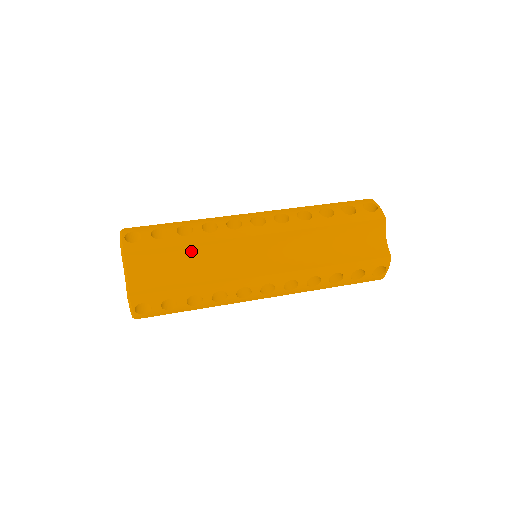
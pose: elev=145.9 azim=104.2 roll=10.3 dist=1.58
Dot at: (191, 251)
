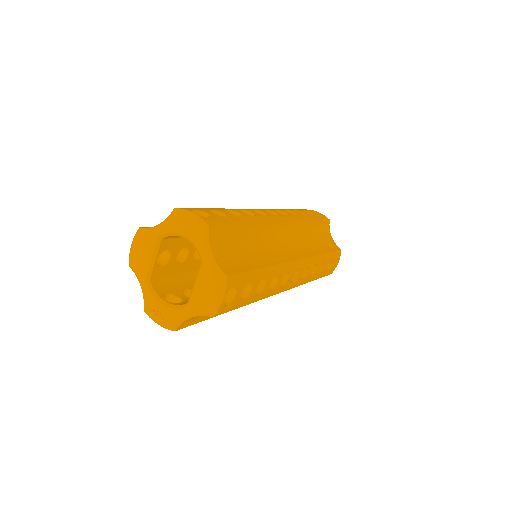
Dot at: (250, 232)
